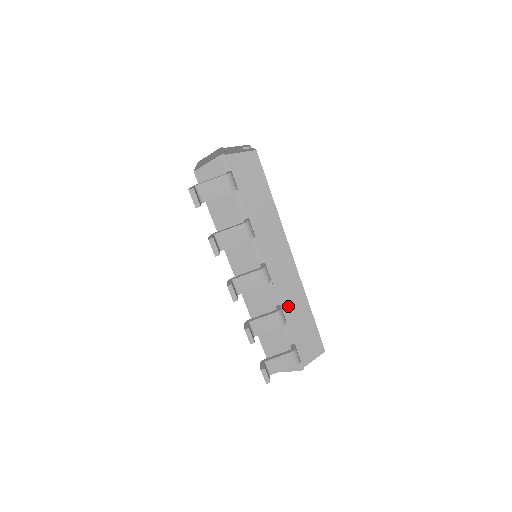
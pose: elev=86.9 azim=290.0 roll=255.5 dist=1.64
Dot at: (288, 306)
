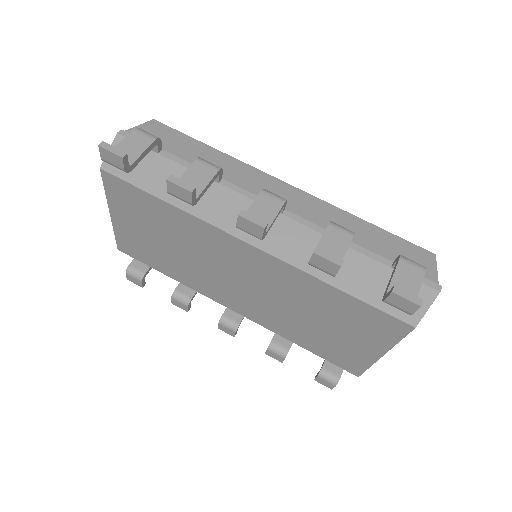
Dot at: occluded
